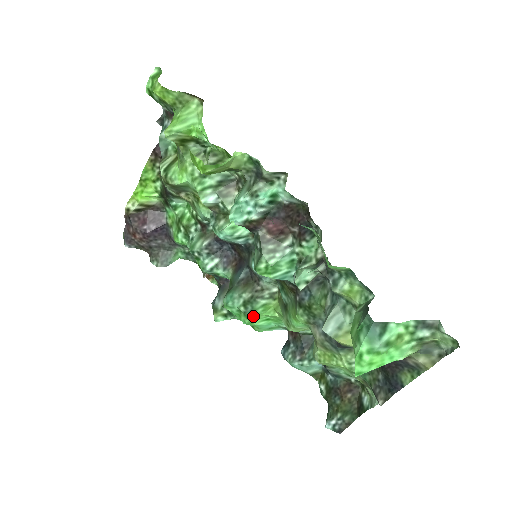
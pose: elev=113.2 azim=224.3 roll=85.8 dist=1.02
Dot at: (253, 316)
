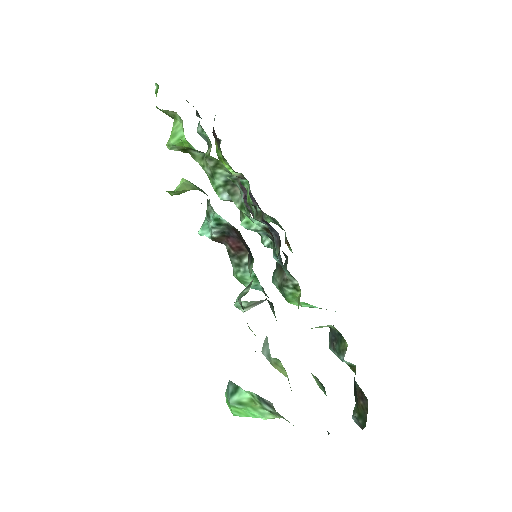
Dot at: (288, 300)
